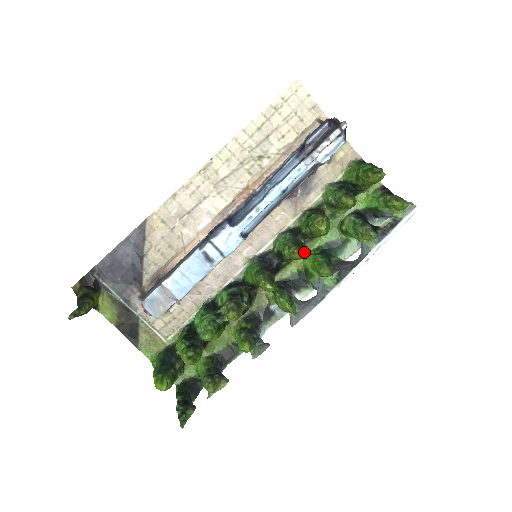
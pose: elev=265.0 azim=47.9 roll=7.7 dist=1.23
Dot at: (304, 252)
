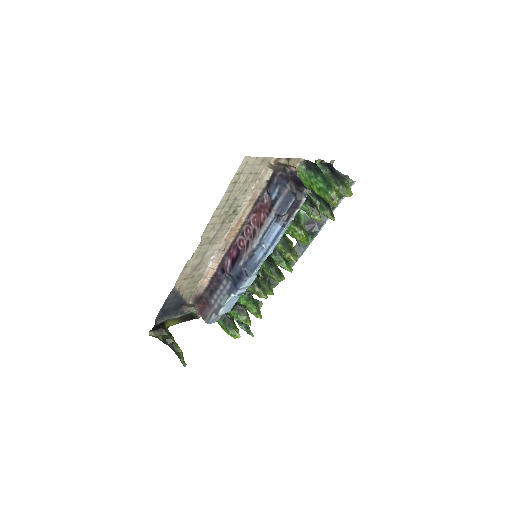
Dot at: (296, 255)
